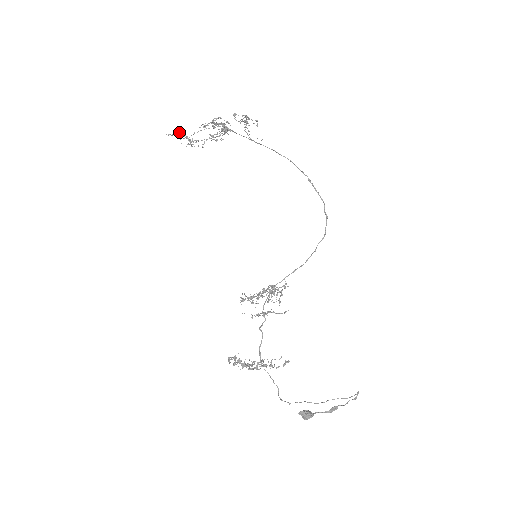
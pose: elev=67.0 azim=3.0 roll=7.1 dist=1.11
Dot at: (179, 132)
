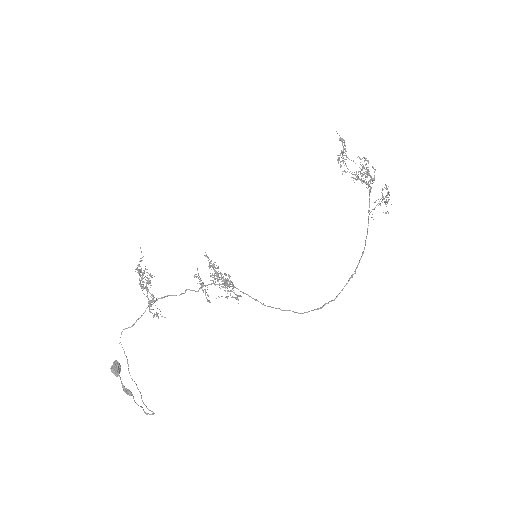
Dot at: occluded
